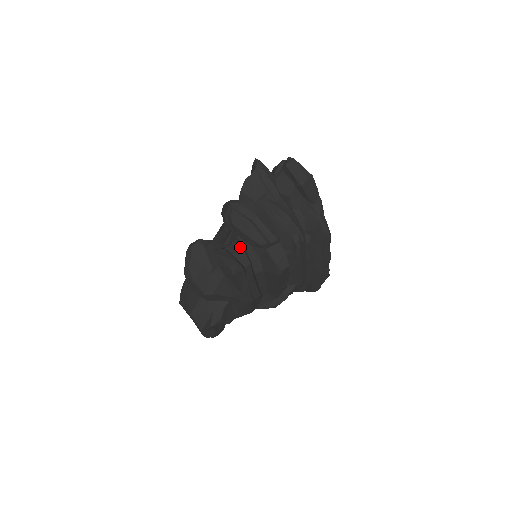
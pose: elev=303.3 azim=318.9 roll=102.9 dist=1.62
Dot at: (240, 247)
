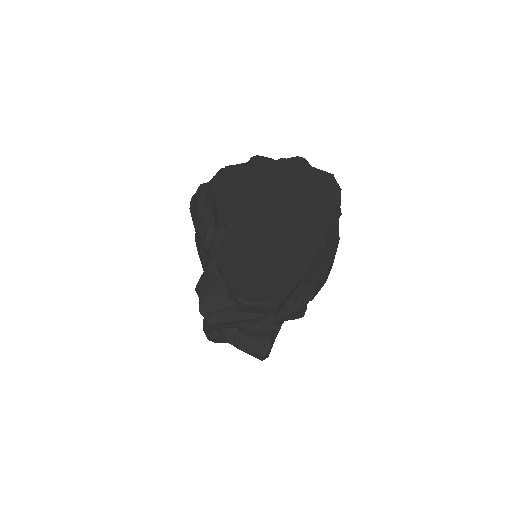
Dot at: occluded
